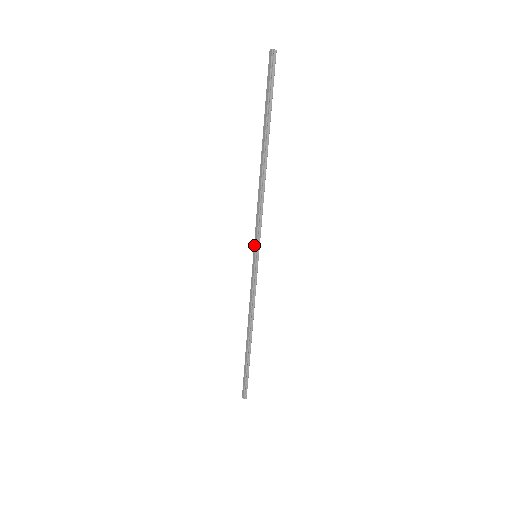
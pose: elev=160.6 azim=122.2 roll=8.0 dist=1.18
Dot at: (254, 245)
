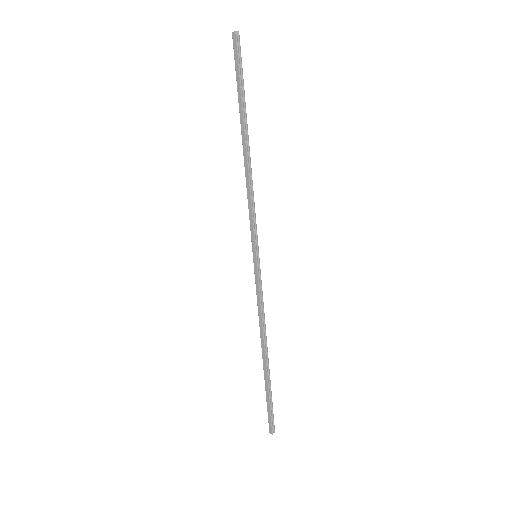
Dot at: (252, 244)
